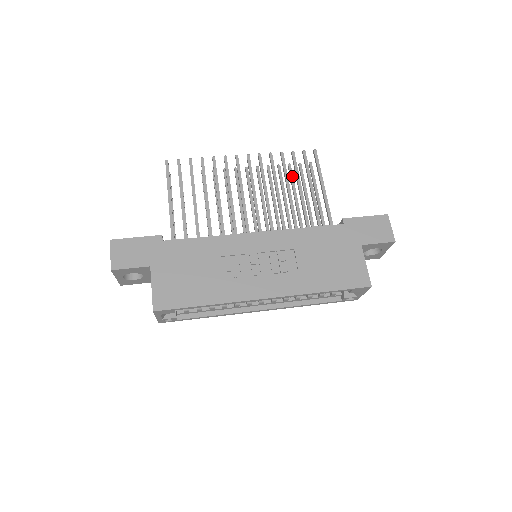
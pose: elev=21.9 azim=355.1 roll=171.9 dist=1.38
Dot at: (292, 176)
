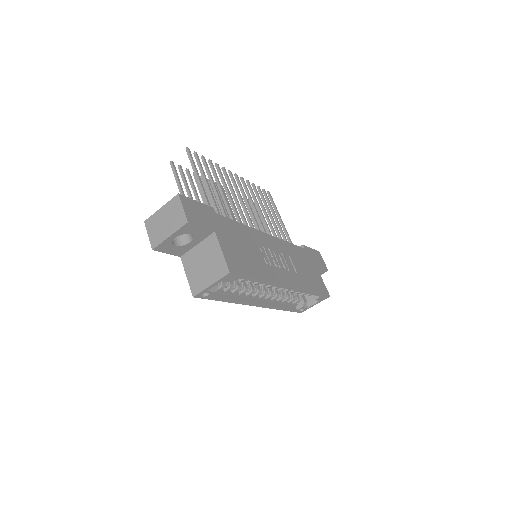
Dot at: occluded
